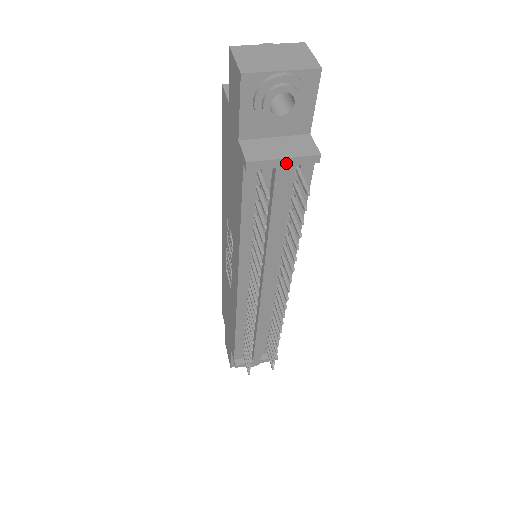
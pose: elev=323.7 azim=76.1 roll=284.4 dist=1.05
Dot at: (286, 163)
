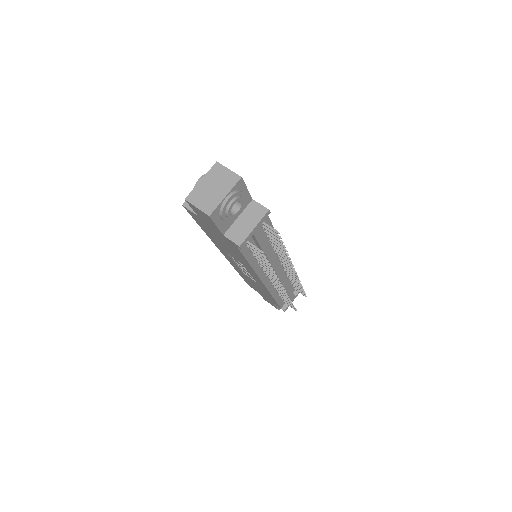
Dot at: (256, 228)
